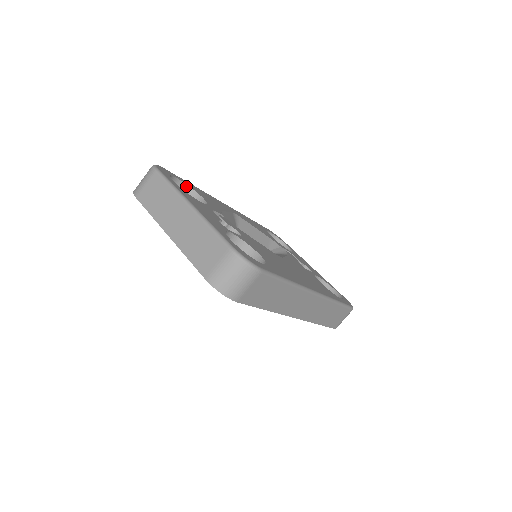
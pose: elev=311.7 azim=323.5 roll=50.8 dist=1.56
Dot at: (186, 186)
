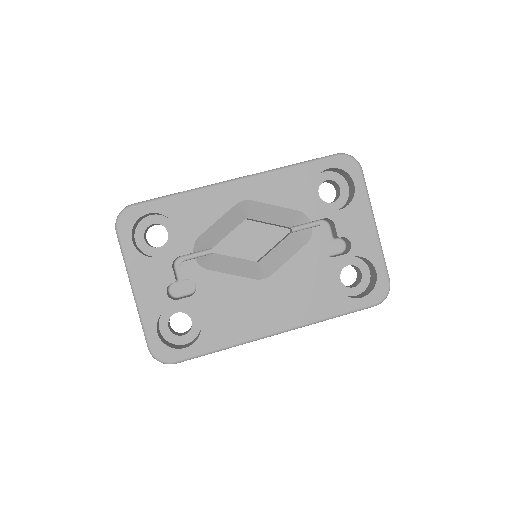
Dot at: (162, 214)
